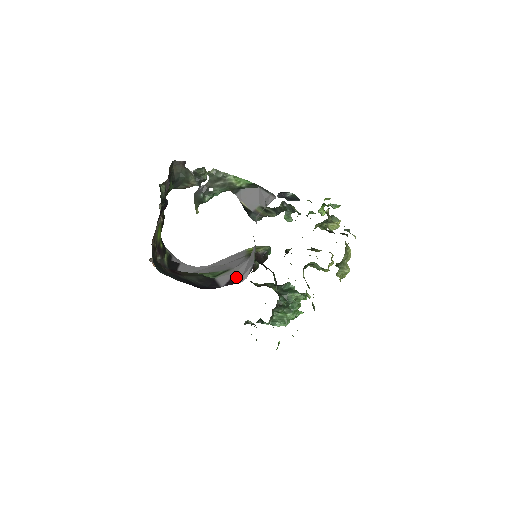
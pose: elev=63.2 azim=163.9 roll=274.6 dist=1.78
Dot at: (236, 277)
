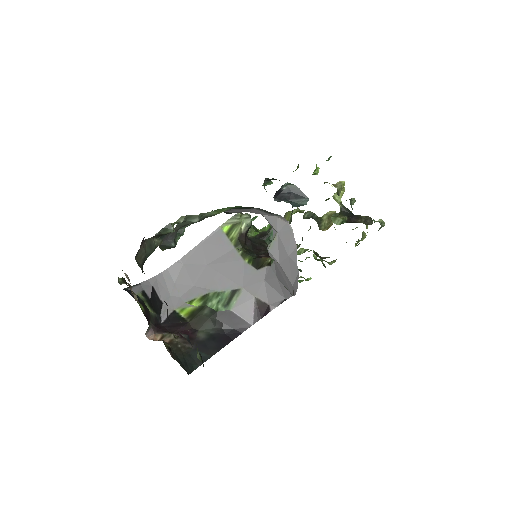
Dot at: (260, 306)
